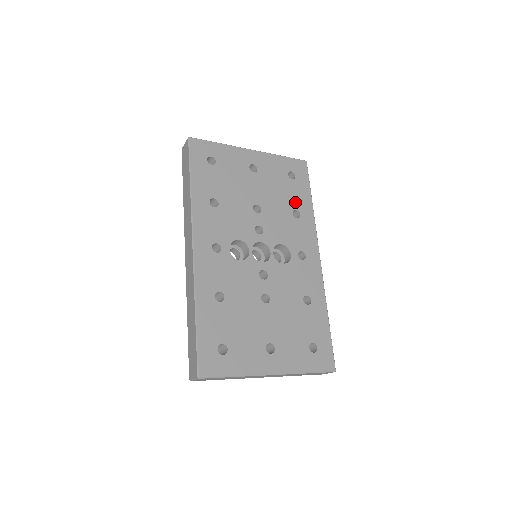
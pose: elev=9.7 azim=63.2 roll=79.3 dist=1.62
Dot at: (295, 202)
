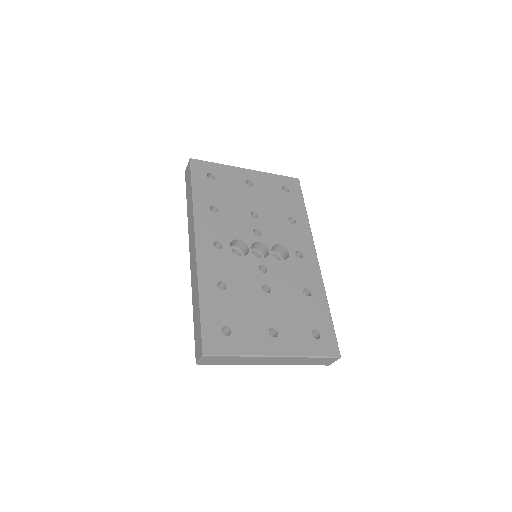
Dot at: (290, 211)
